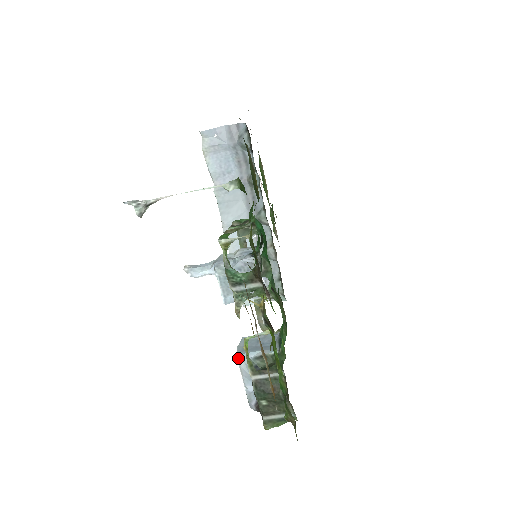
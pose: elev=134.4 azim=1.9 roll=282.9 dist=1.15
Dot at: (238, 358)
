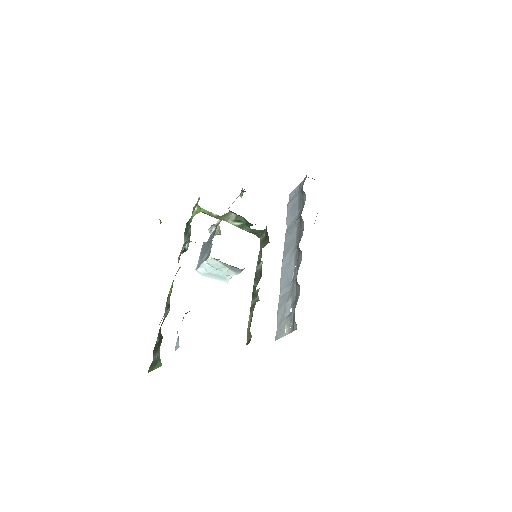
Dot at: (183, 317)
